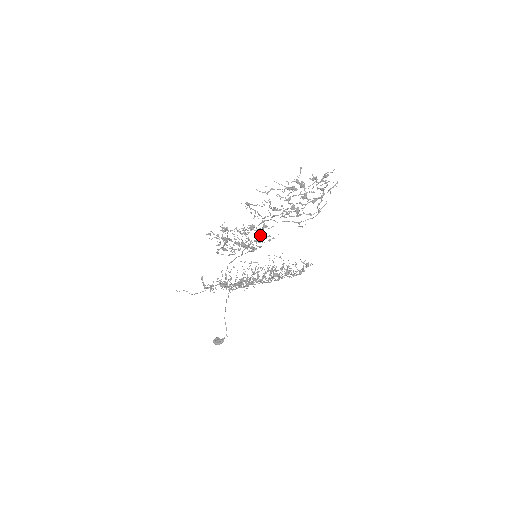
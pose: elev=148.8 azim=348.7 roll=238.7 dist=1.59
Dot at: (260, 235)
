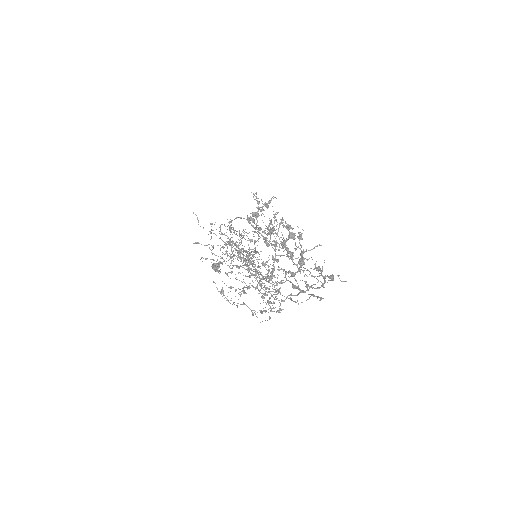
Dot at: (286, 241)
